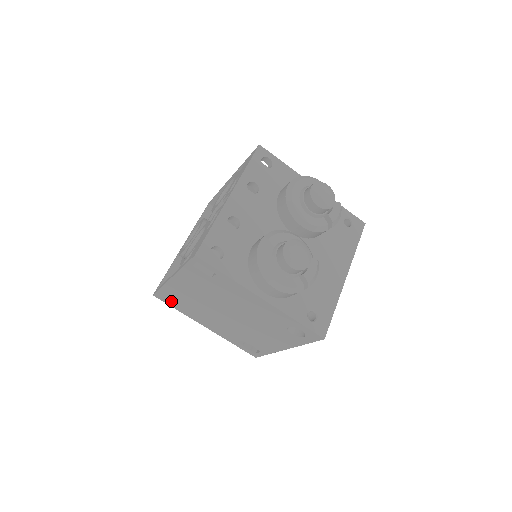
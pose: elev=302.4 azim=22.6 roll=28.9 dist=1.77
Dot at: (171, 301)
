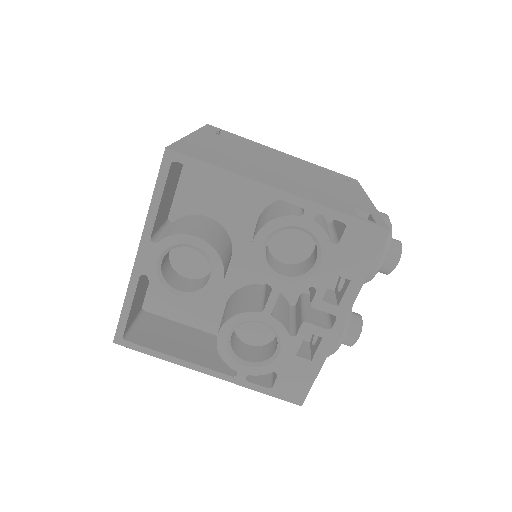
Dot at: occluded
